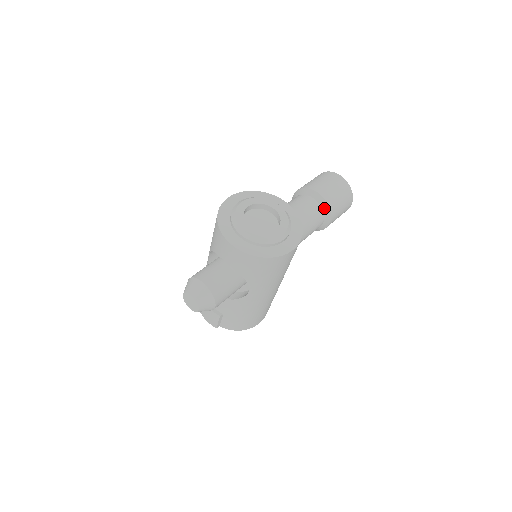
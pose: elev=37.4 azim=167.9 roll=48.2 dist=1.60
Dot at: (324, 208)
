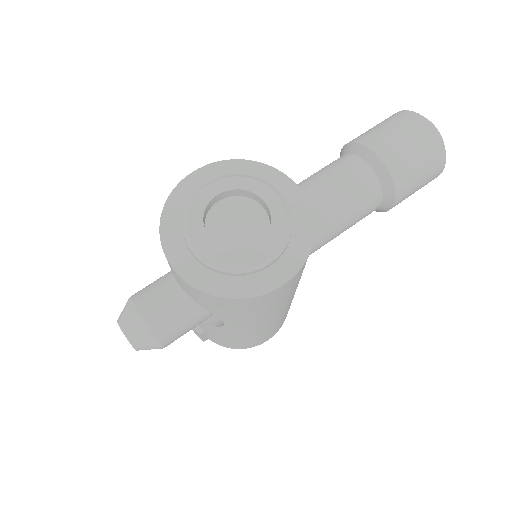
Dot at: (384, 182)
